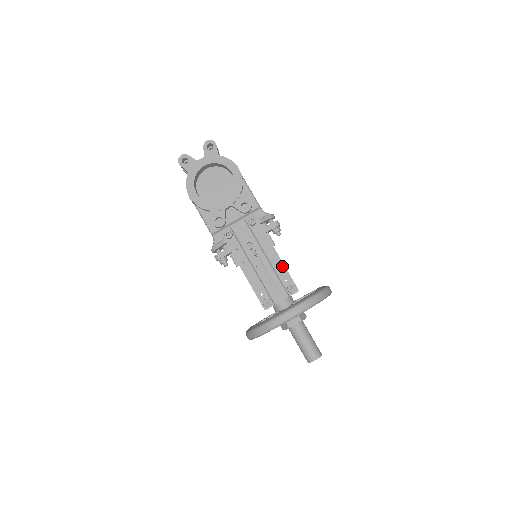
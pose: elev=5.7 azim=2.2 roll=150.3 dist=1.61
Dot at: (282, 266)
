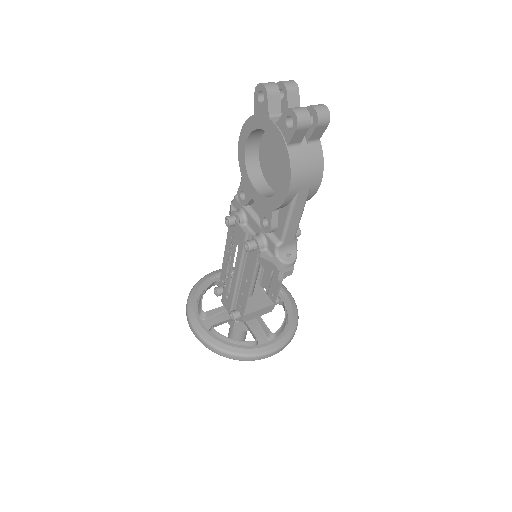
Dot at: (245, 298)
